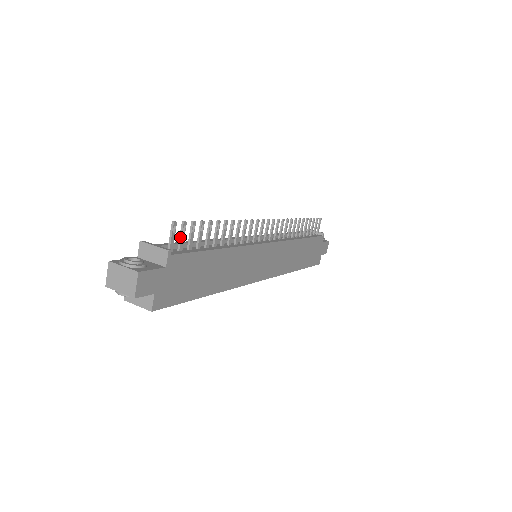
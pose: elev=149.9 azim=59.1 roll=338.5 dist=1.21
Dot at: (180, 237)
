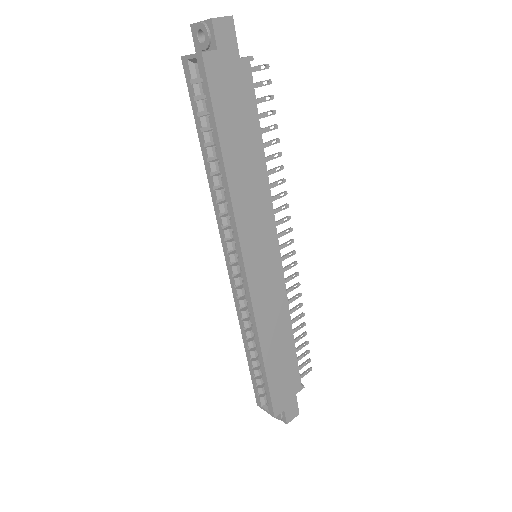
Dot at: (259, 82)
